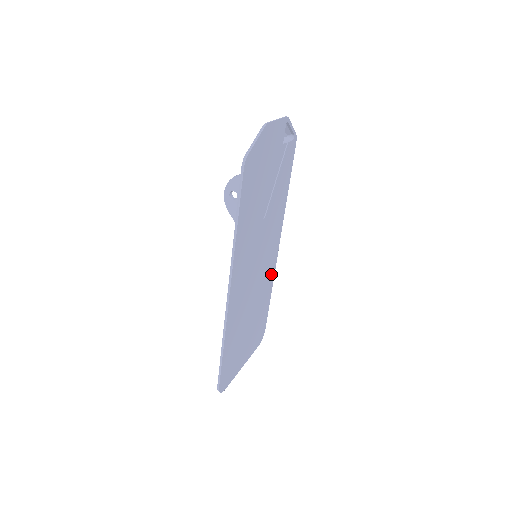
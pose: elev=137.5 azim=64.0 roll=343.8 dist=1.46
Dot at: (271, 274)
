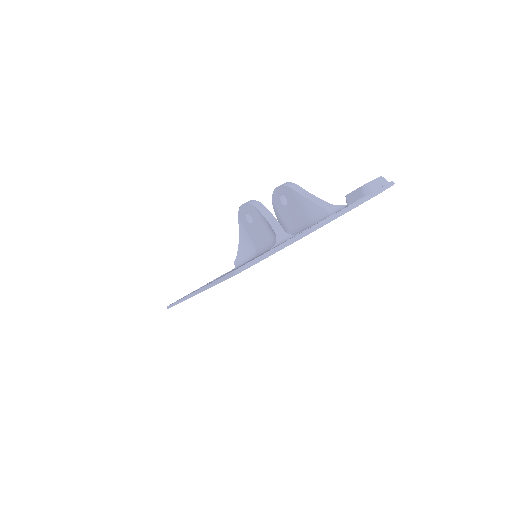
Dot at: occluded
